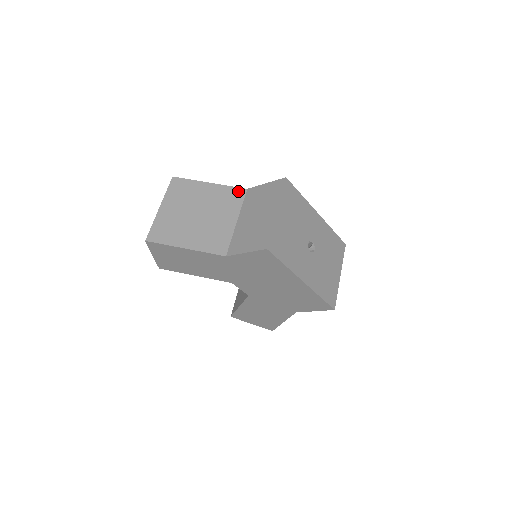
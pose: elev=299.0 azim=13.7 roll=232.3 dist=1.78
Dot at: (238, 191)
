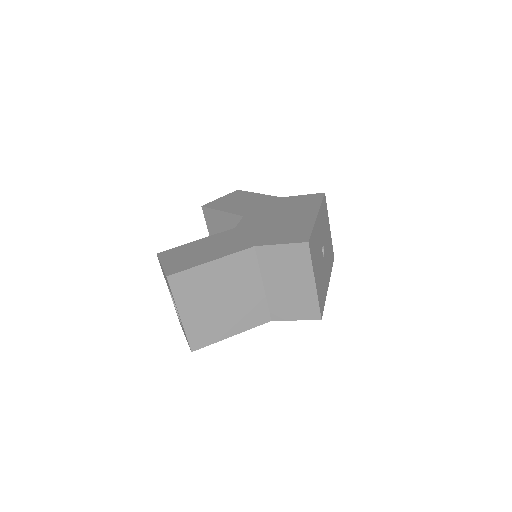
Dot at: (247, 254)
